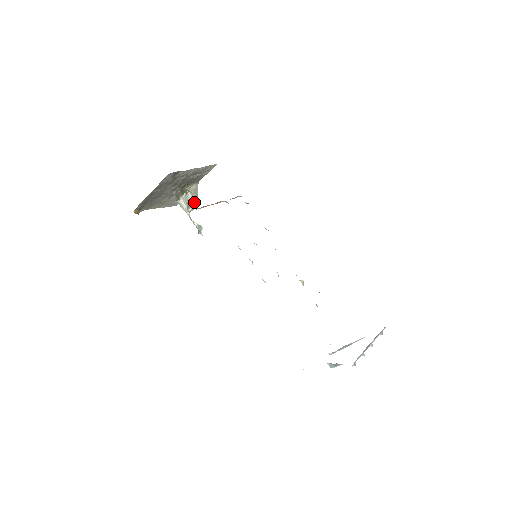
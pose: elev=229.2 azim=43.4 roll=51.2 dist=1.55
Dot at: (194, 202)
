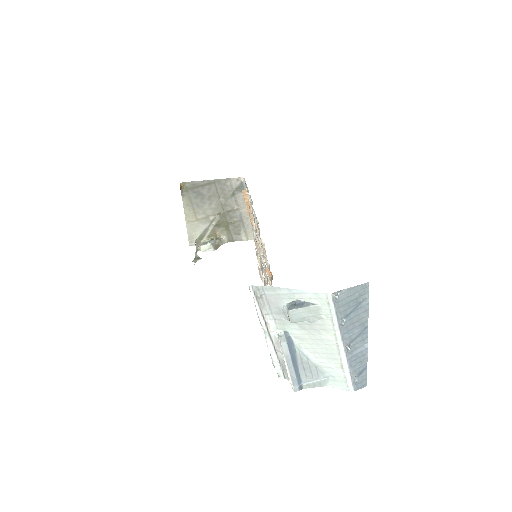
Dot at: (213, 245)
